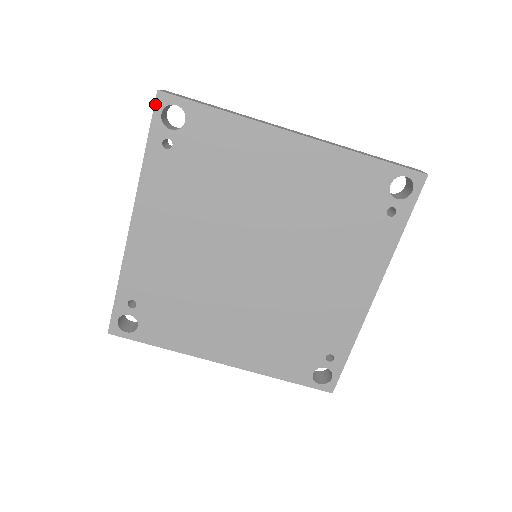
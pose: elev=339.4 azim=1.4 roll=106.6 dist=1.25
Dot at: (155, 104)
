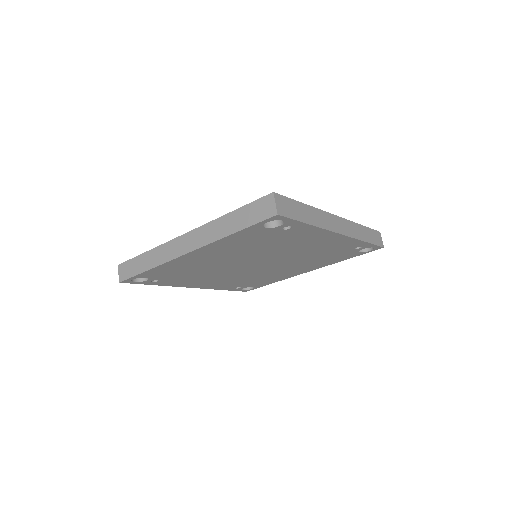
Dot at: occluded
